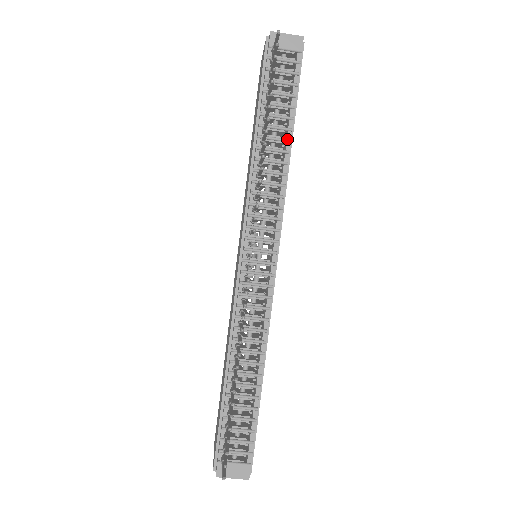
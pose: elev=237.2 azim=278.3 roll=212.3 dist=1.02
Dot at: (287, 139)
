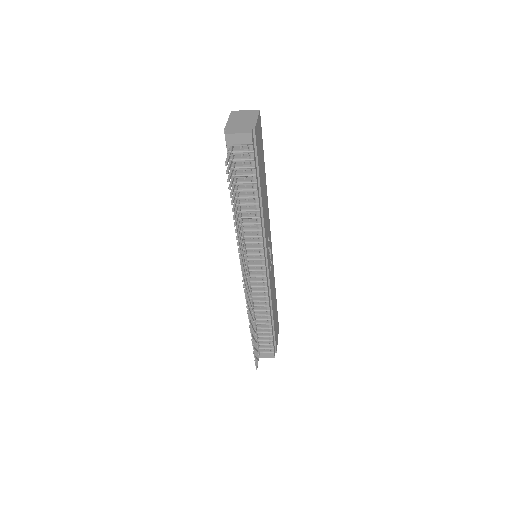
Dot at: (256, 204)
